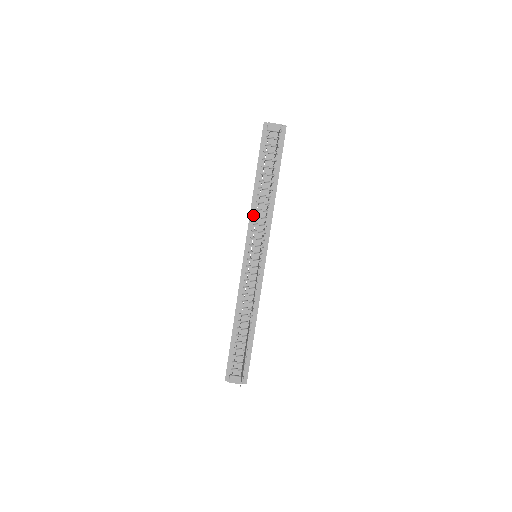
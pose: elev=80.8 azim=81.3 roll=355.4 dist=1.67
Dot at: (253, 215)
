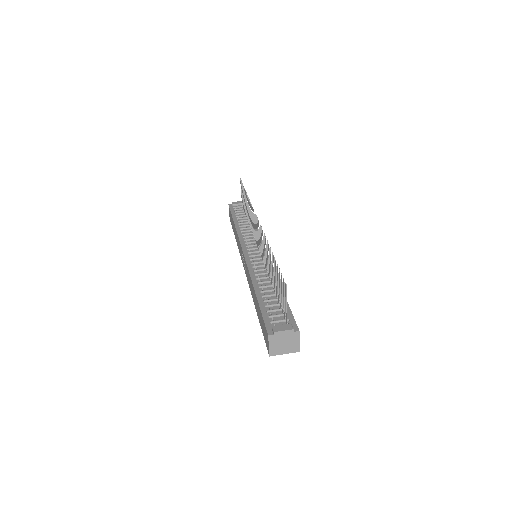
Dot at: (241, 235)
